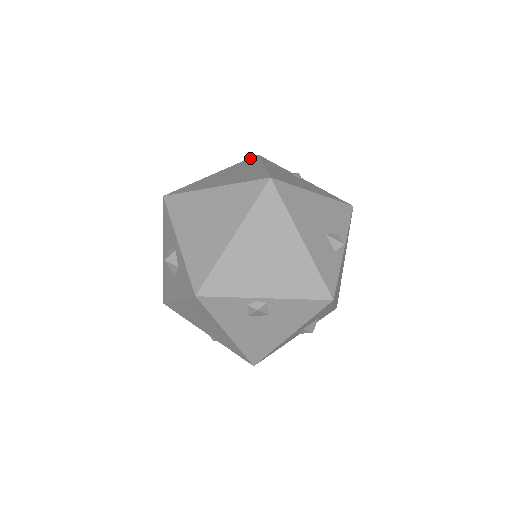
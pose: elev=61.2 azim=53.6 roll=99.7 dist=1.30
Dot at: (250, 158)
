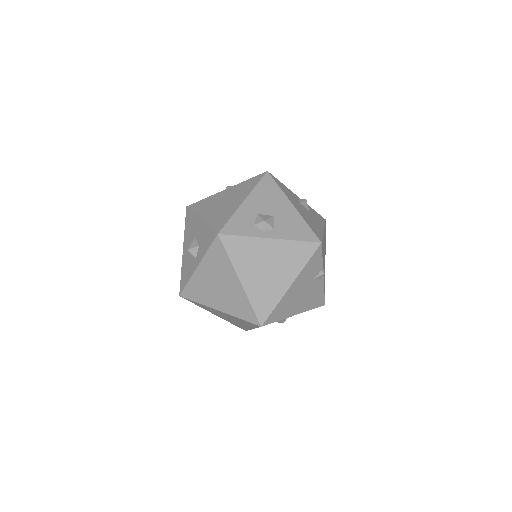
Dot at: (311, 244)
